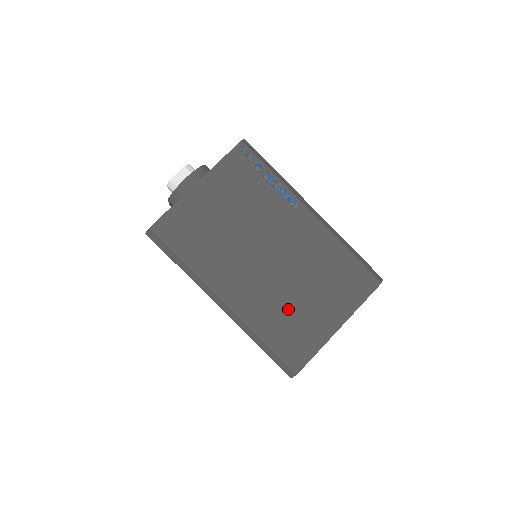
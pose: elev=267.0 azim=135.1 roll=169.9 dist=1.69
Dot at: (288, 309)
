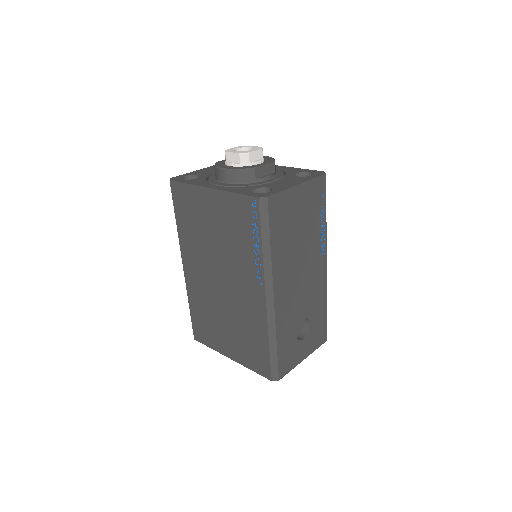
Dot at: (211, 314)
